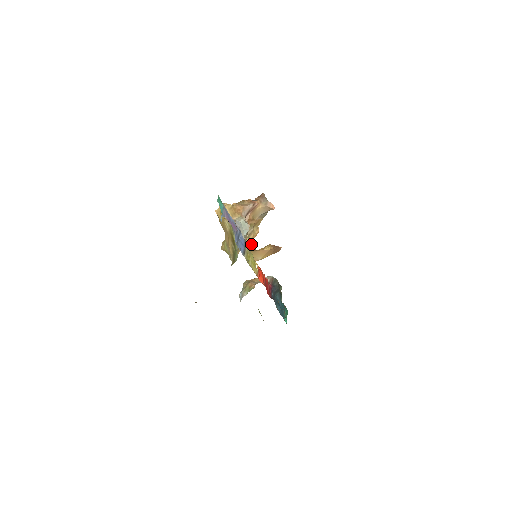
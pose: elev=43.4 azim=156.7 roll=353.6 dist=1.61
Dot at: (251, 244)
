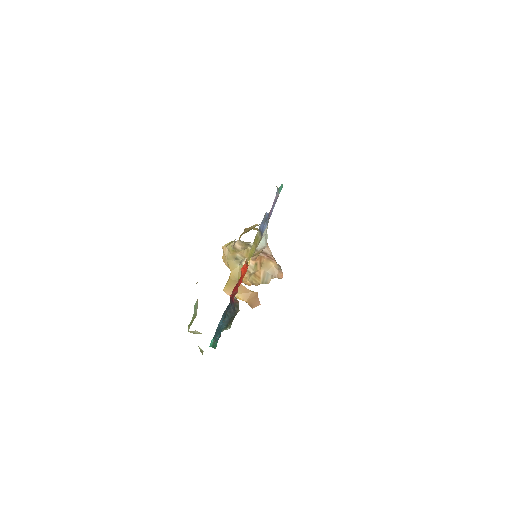
Dot at: occluded
